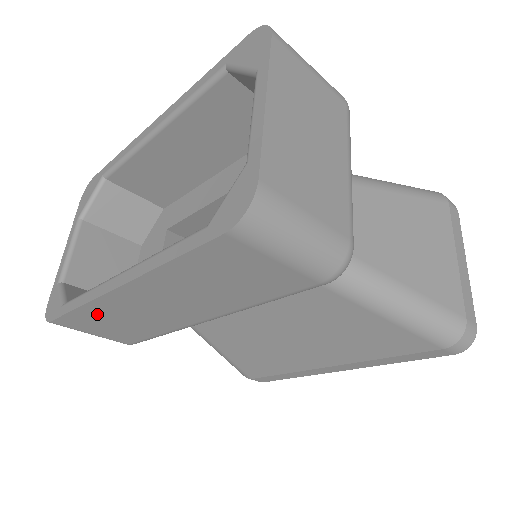
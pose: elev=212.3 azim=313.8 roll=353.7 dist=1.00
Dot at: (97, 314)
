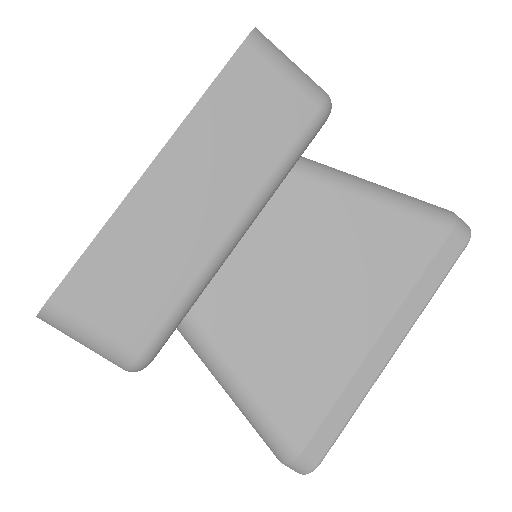
Dot at: (118, 247)
